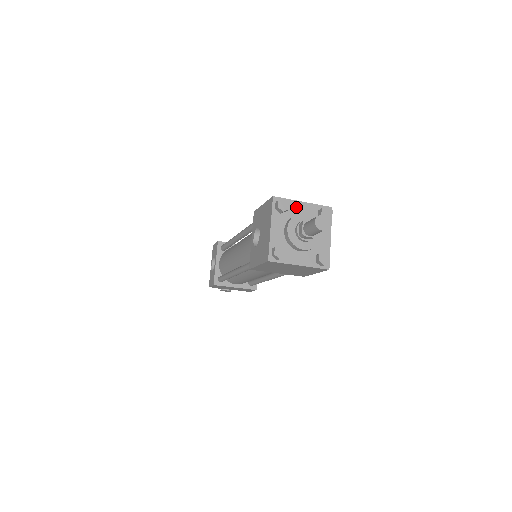
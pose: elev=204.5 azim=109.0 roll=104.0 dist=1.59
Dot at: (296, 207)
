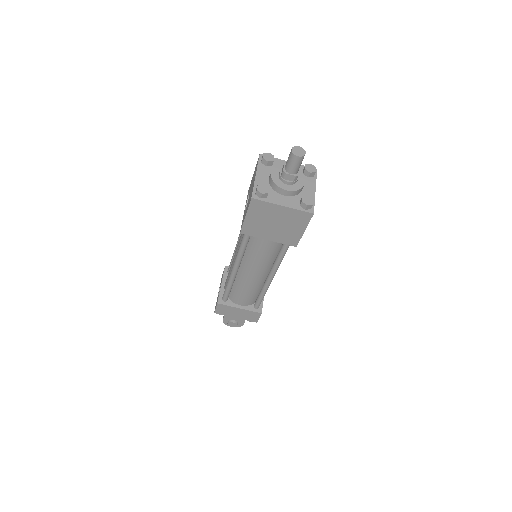
Dot at: (281, 164)
